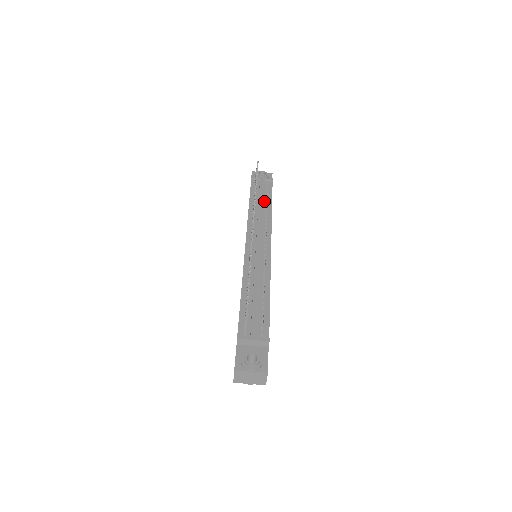
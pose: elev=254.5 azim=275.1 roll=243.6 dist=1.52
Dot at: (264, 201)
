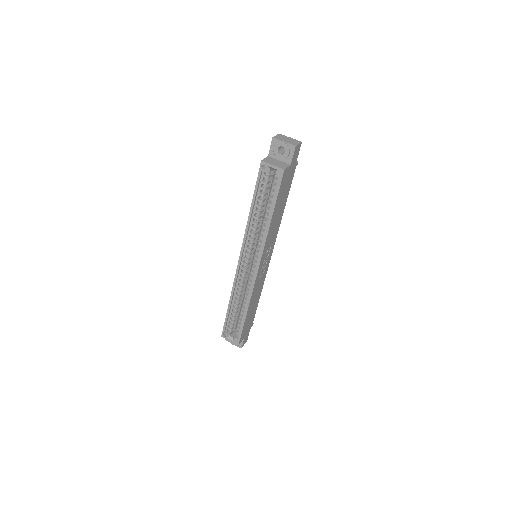
Dot at: occluded
